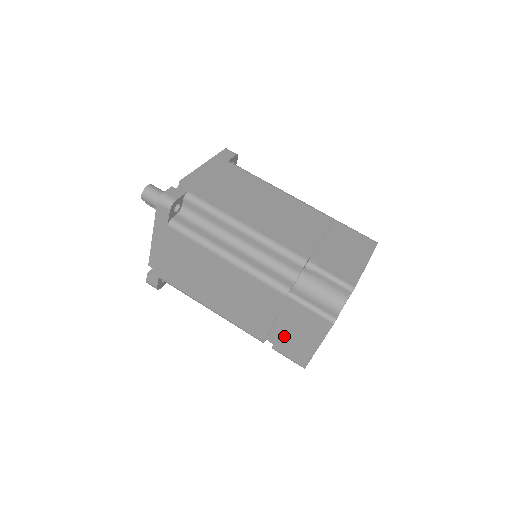
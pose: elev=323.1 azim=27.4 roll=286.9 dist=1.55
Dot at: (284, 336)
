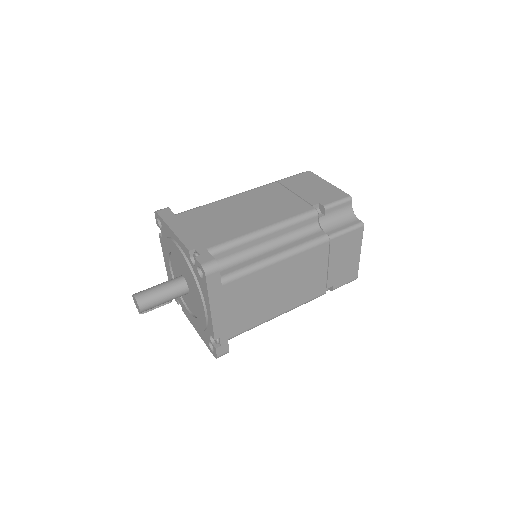
Dot at: (338, 271)
